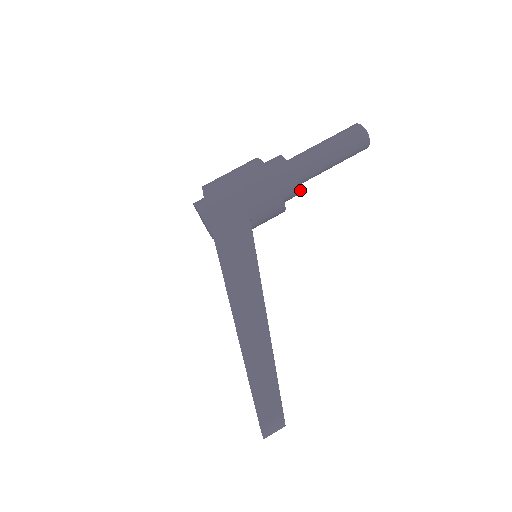
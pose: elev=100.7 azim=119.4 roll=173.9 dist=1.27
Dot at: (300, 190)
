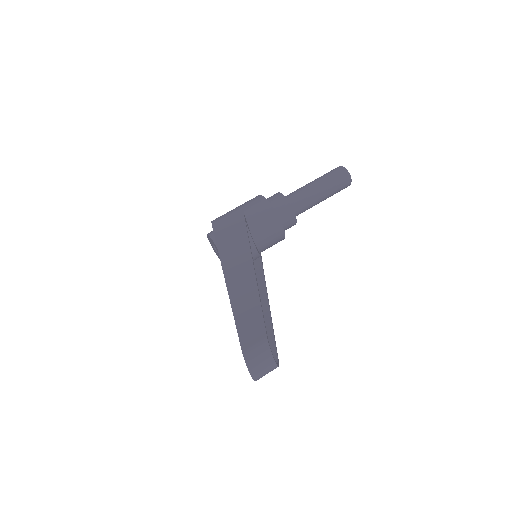
Dot at: (294, 212)
